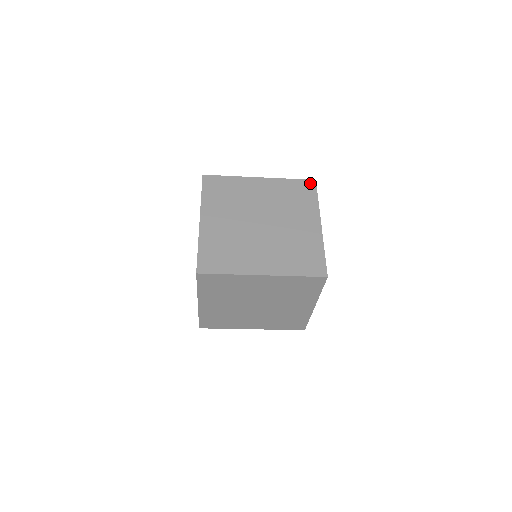
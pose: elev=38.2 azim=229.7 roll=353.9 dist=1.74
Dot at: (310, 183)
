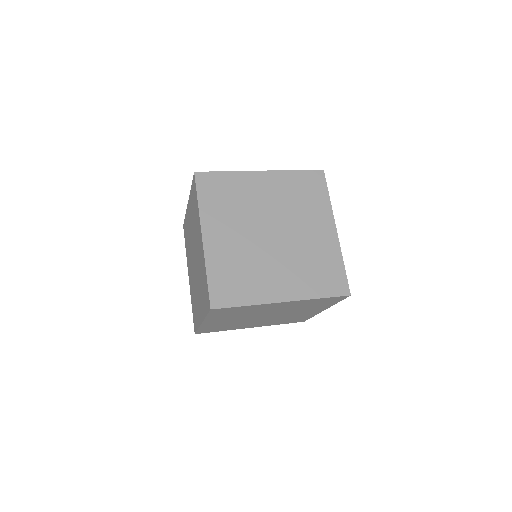
Dot at: occluded
